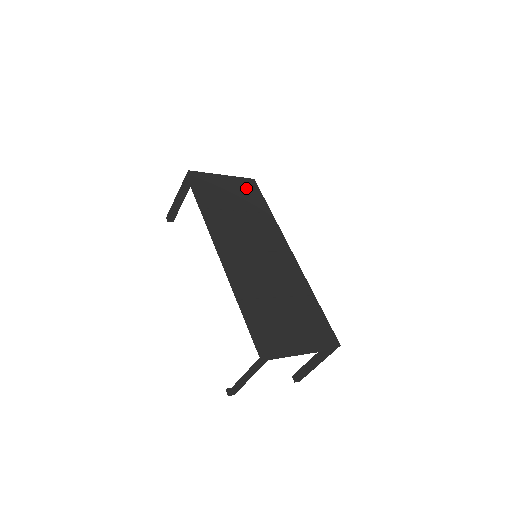
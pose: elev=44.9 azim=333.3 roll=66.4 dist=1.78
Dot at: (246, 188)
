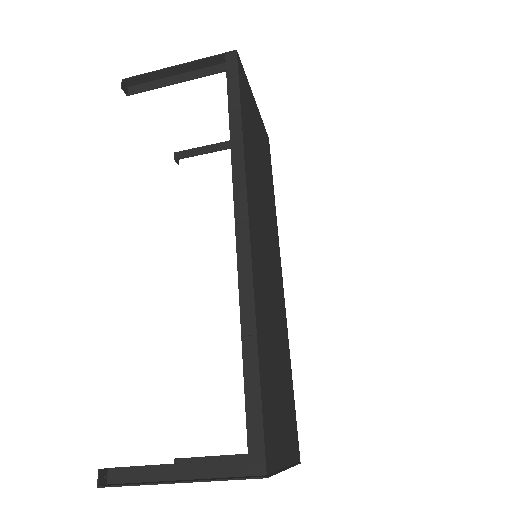
Dot at: (265, 143)
